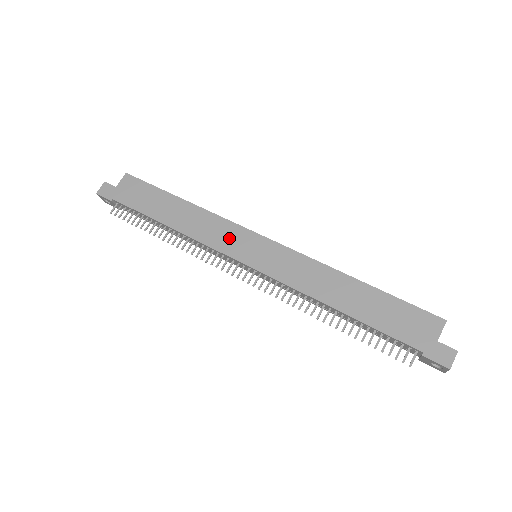
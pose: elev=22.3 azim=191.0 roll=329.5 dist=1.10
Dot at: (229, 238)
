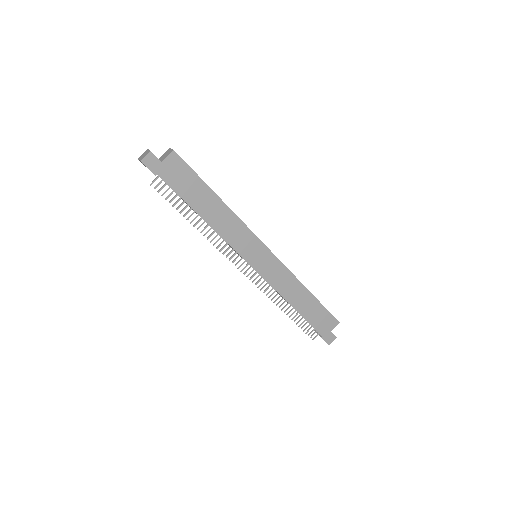
Dot at: (246, 243)
